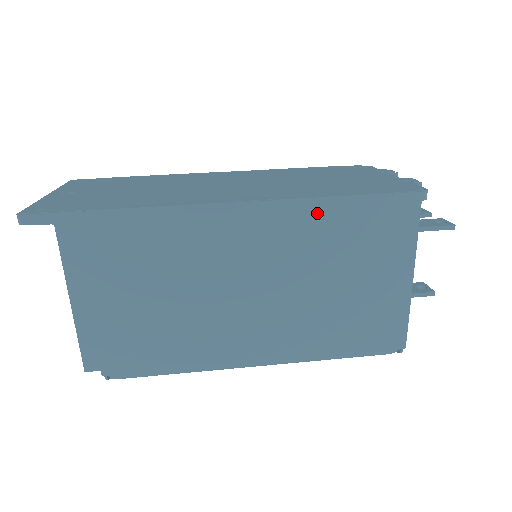
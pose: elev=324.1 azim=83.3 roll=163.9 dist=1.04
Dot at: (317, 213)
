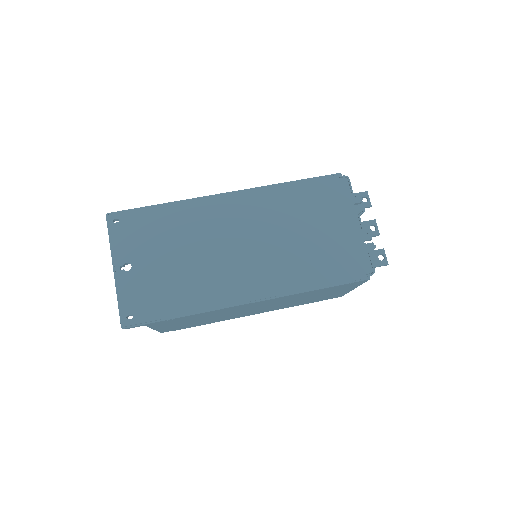
Dot at: (303, 294)
